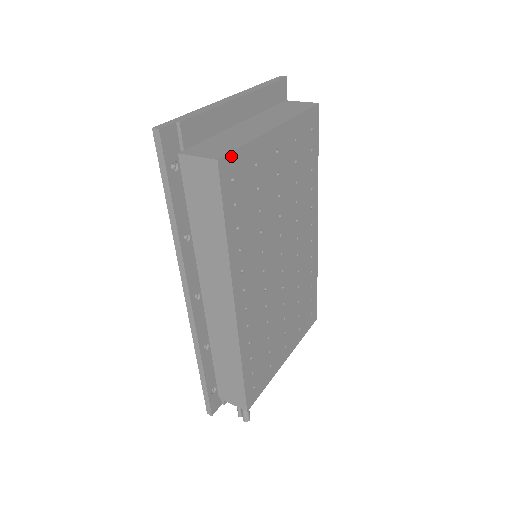
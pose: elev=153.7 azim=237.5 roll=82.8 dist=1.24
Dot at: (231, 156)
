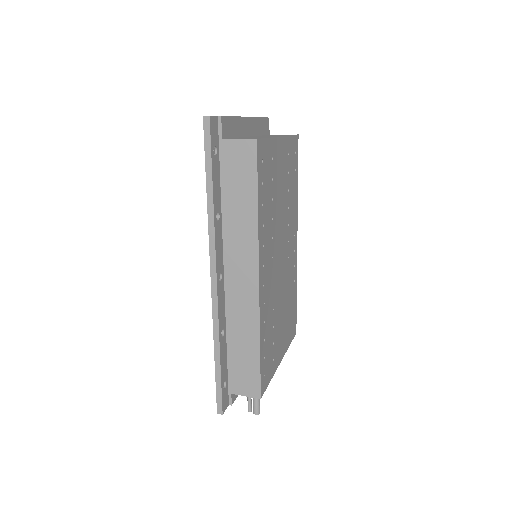
Dot at: (262, 142)
